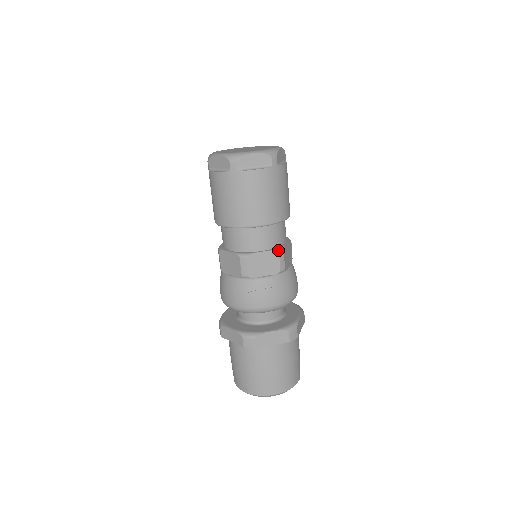
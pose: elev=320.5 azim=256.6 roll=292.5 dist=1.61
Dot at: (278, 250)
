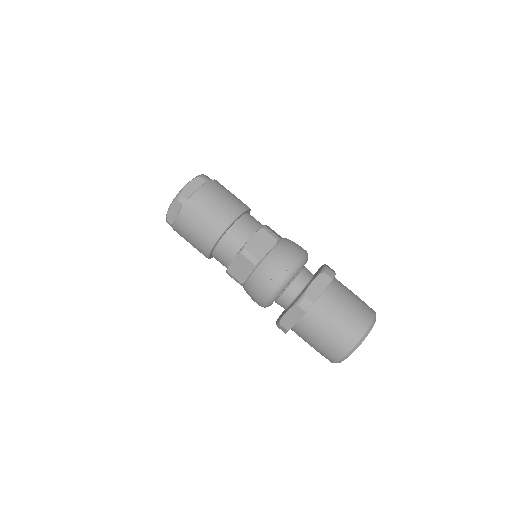
Dot at: (261, 228)
